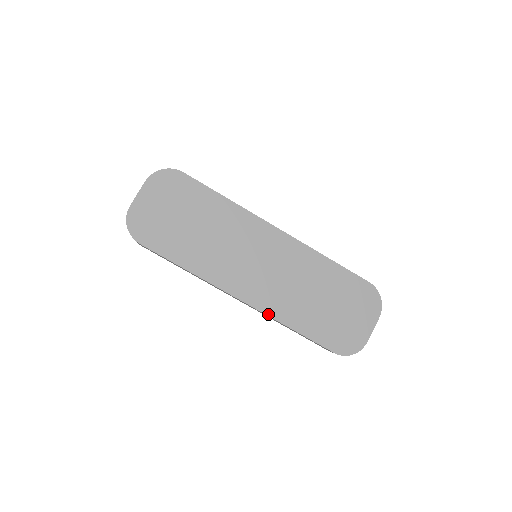
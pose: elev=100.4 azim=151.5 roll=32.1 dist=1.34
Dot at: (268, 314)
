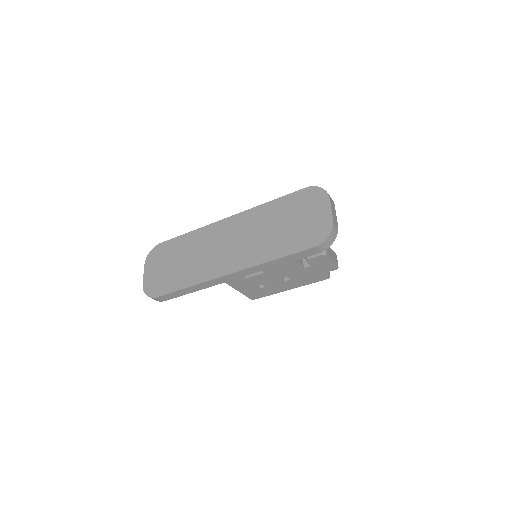
Dot at: (251, 266)
